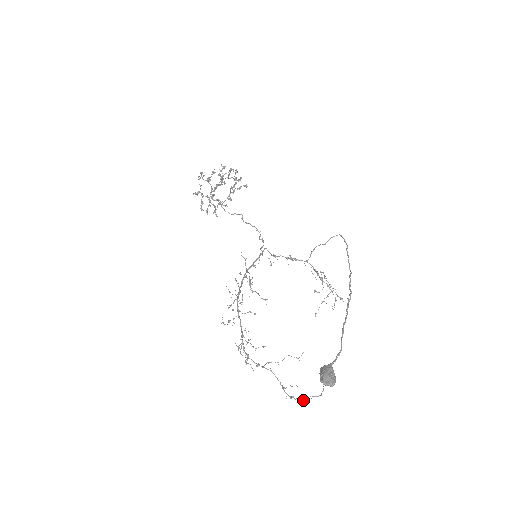
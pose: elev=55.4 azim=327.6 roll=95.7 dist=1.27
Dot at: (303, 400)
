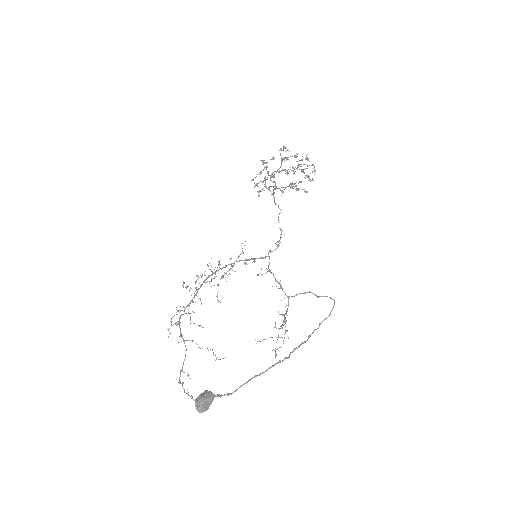
Dot at: (186, 393)
